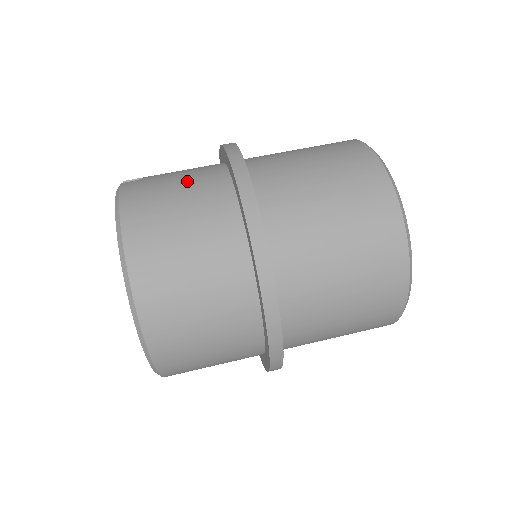
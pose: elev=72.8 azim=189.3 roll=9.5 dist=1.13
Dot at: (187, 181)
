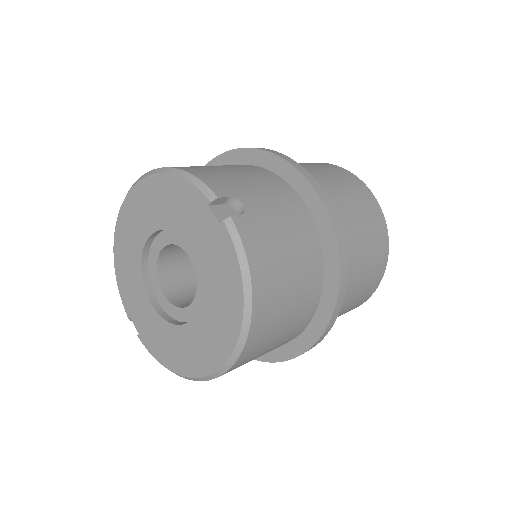
Dot at: (292, 237)
